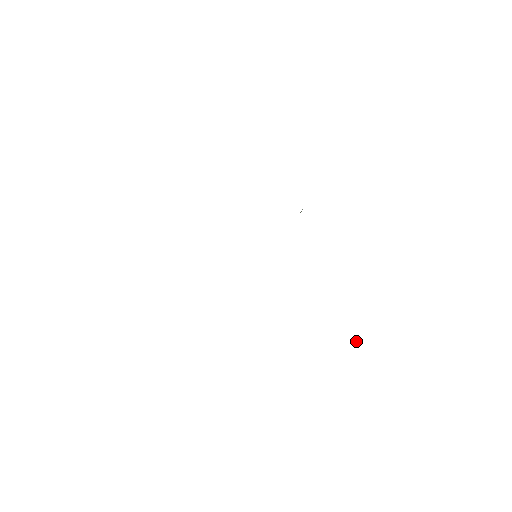
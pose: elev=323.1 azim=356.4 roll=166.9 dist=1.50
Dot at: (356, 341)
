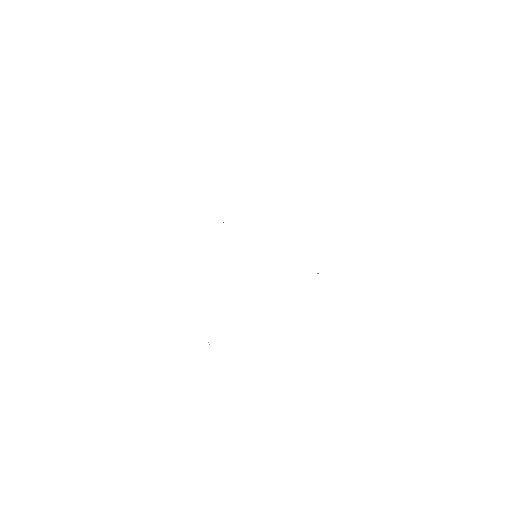
Dot at: occluded
